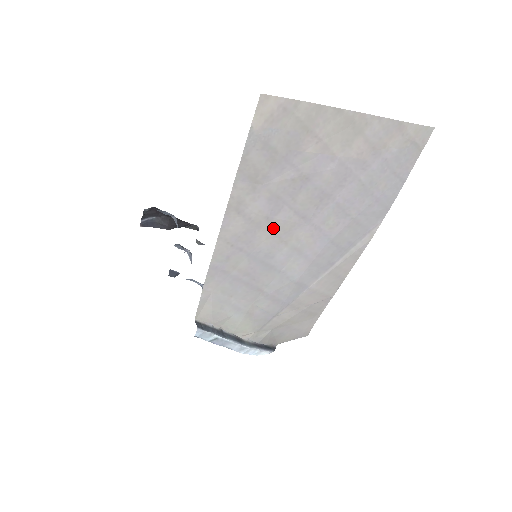
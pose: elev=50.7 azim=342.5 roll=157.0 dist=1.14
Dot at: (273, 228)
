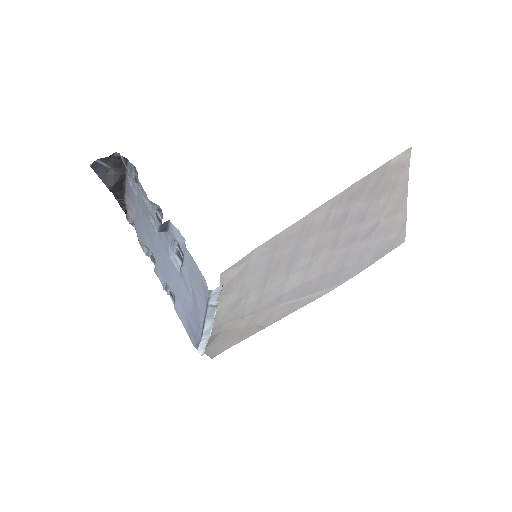
Dot at: (323, 237)
